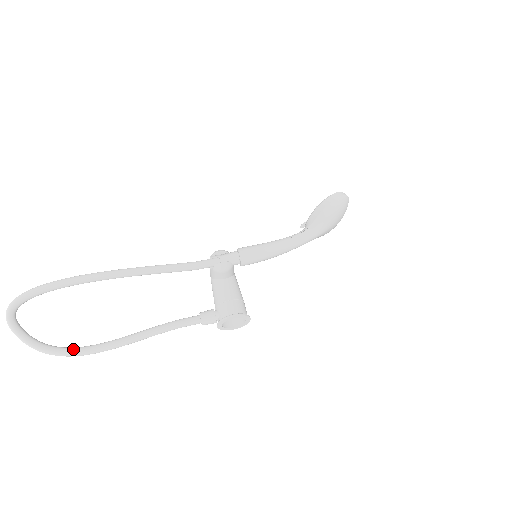
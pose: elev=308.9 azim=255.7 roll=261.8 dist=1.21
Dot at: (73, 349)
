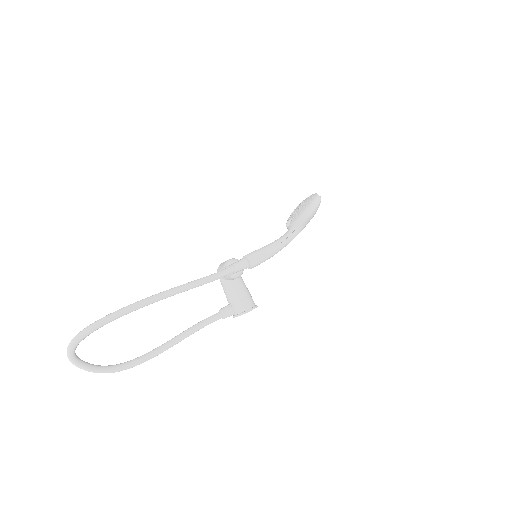
Dot at: (129, 364)
